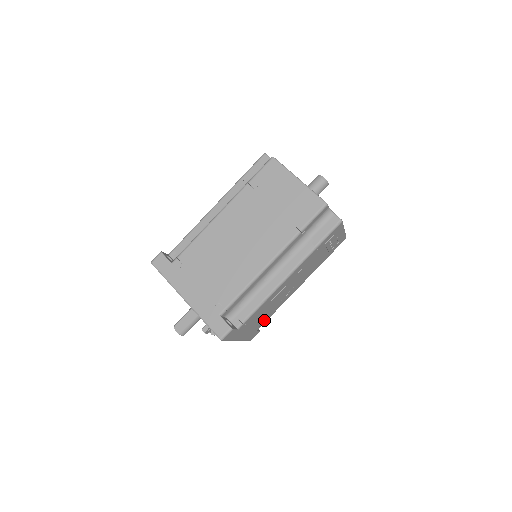
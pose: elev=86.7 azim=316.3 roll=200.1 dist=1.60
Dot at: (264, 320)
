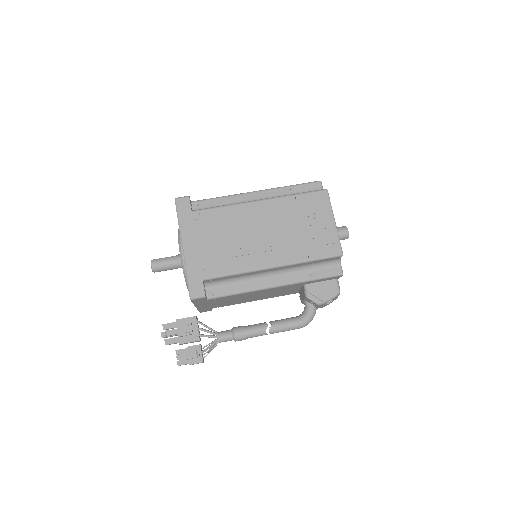
Dot at: (217, 266)
